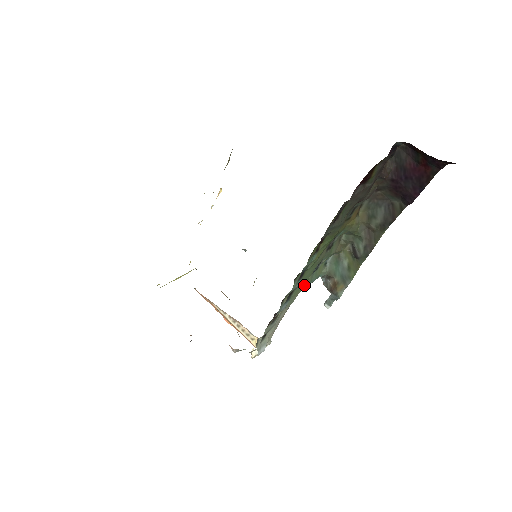
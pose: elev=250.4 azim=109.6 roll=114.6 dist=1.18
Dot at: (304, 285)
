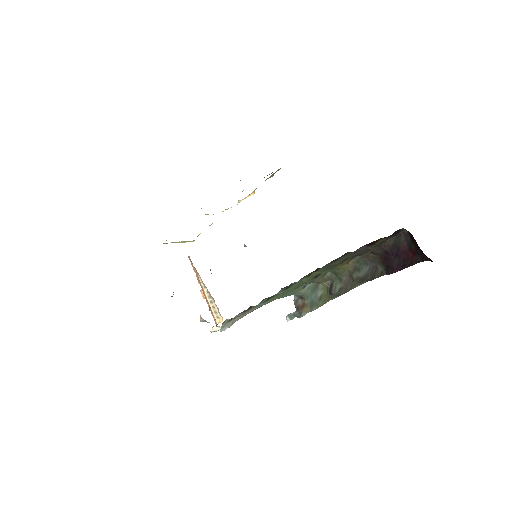
Dot at: (283, 295)
